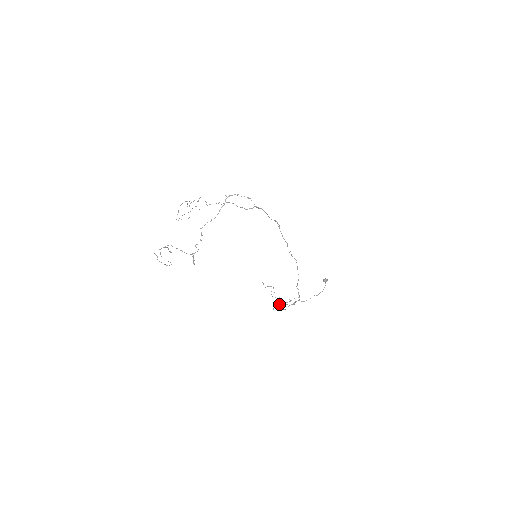
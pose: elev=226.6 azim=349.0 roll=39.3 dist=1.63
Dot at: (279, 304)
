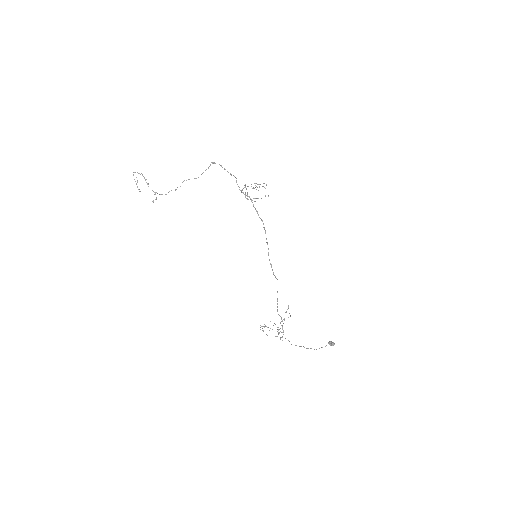
Dot at: (265, 325)
